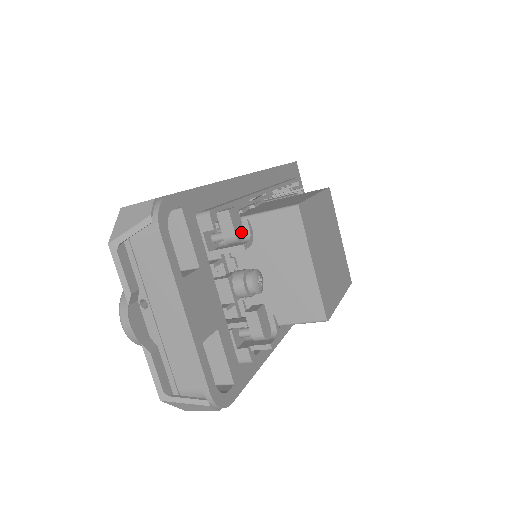
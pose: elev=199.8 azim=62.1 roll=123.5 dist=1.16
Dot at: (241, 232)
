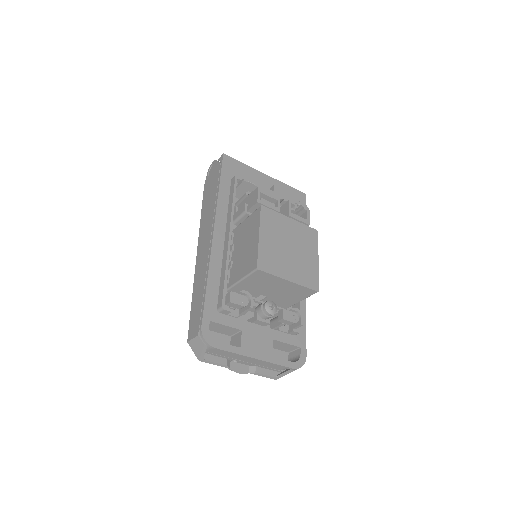
Dot at: (243, 299)
